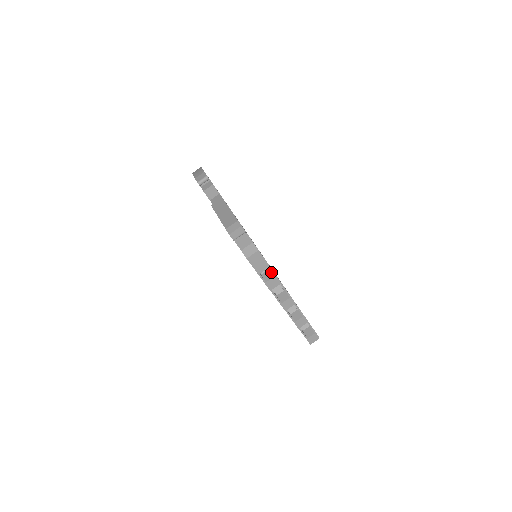
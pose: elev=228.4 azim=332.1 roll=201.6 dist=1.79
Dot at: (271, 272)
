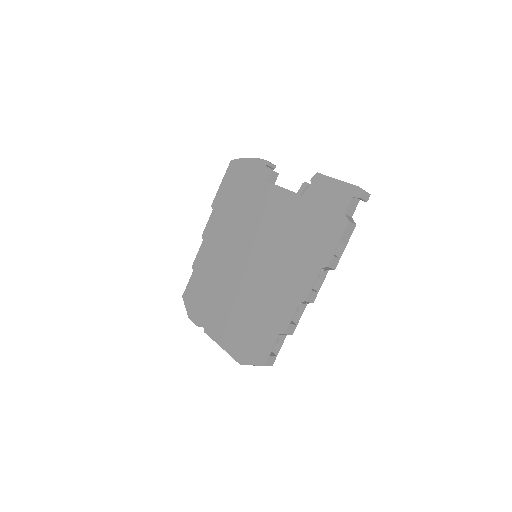
Dot at: (335, 254)
